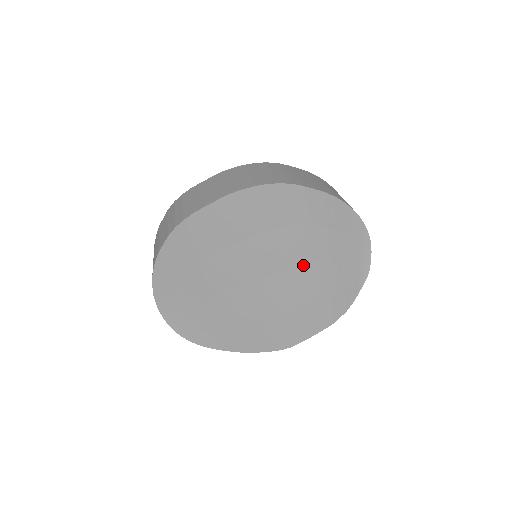
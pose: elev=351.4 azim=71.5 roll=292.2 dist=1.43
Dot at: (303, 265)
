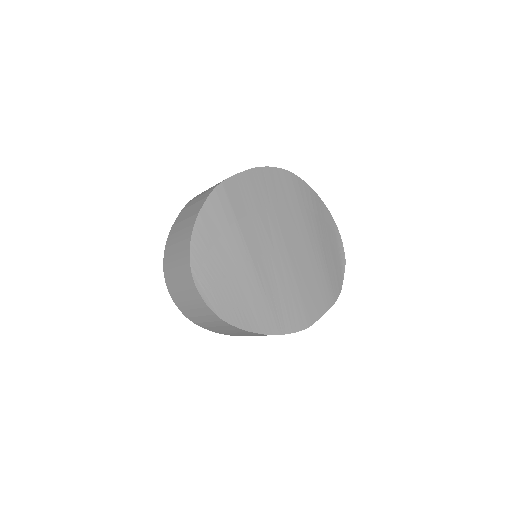
Dot at: (305, 241)
